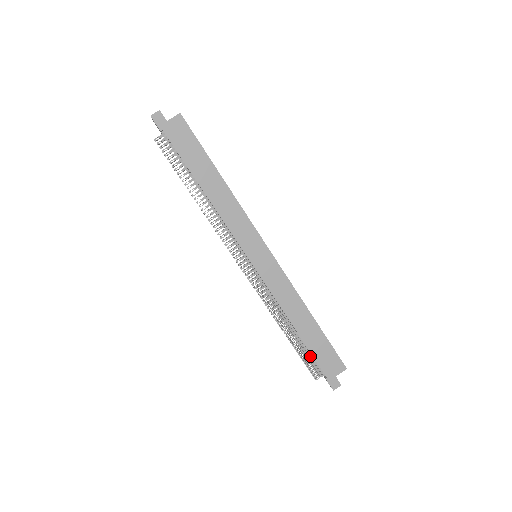
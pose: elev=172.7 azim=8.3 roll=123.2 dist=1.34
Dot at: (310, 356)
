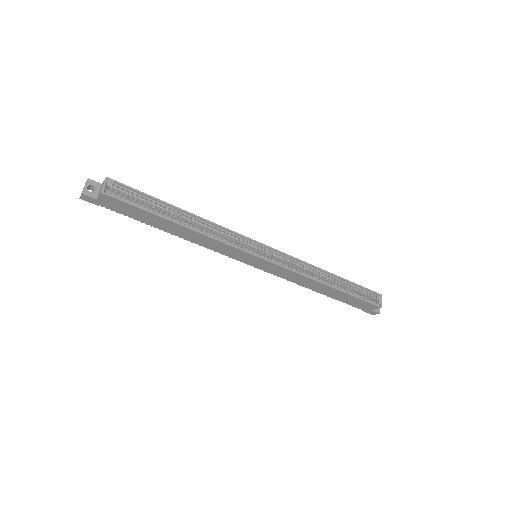
Dot at: occluded
